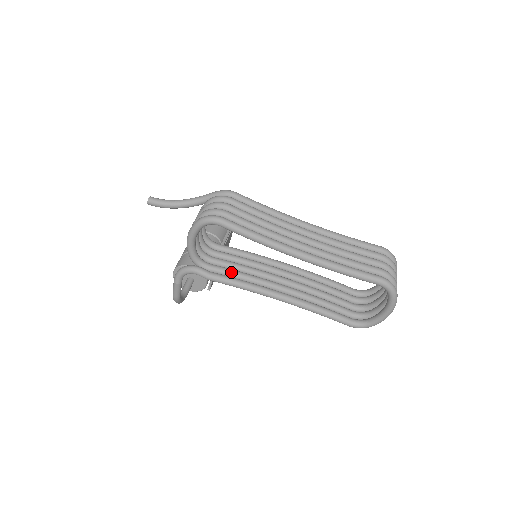
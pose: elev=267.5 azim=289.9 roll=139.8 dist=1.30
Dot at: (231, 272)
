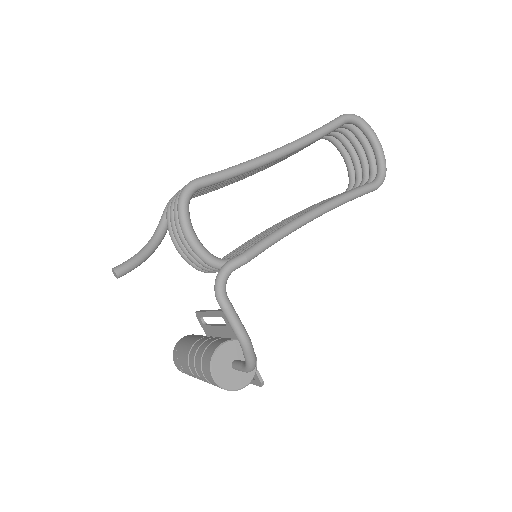
Dot at: (256, 242)
